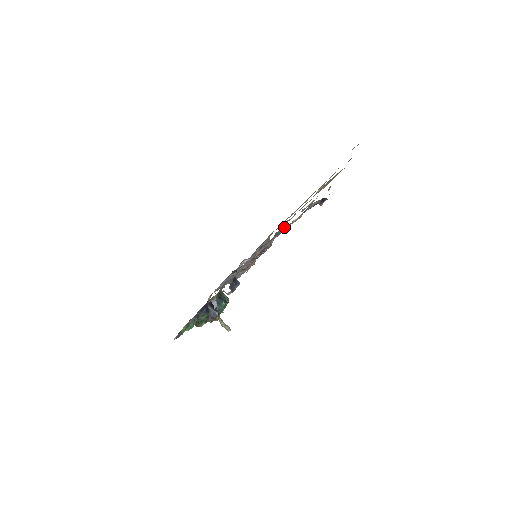
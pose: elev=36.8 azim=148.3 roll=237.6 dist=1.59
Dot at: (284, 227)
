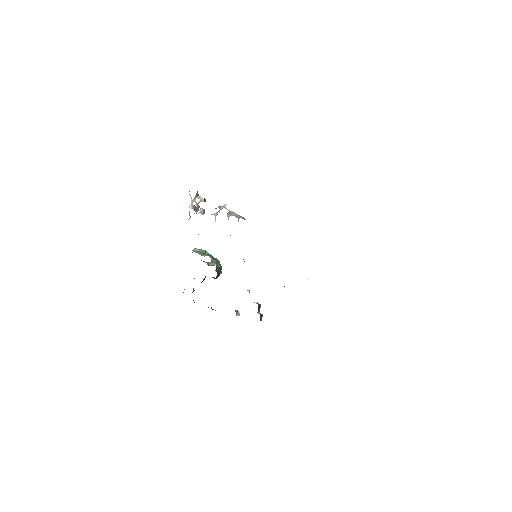
Dot at: occluded
